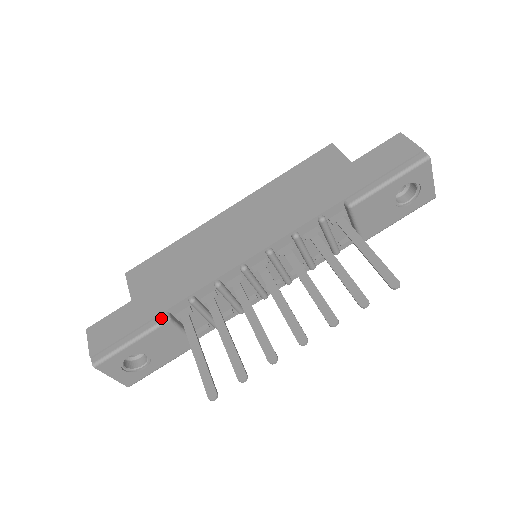
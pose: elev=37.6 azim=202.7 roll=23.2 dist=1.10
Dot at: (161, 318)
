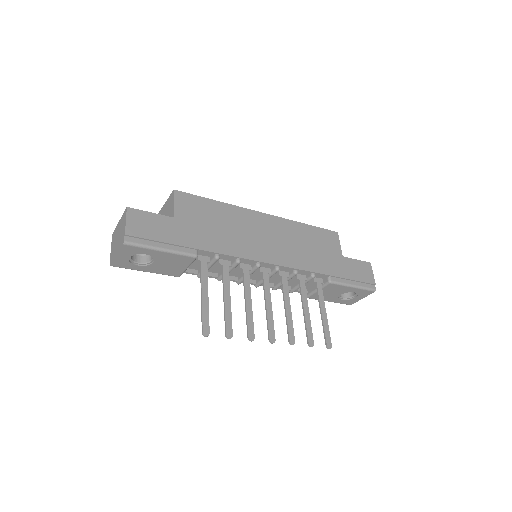
Dot at: (193, 252)
